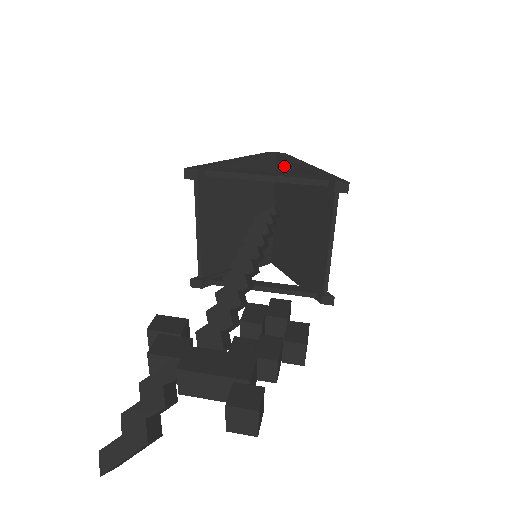
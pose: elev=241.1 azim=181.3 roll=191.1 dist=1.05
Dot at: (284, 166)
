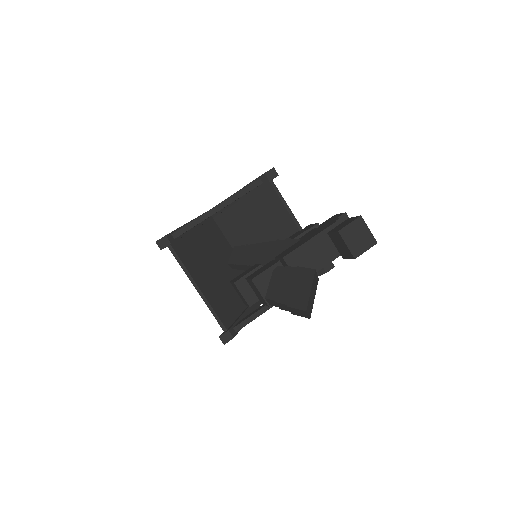
Dot at: (221, 211)
